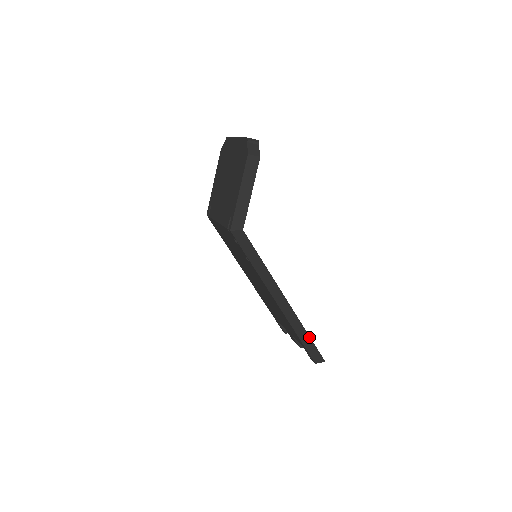
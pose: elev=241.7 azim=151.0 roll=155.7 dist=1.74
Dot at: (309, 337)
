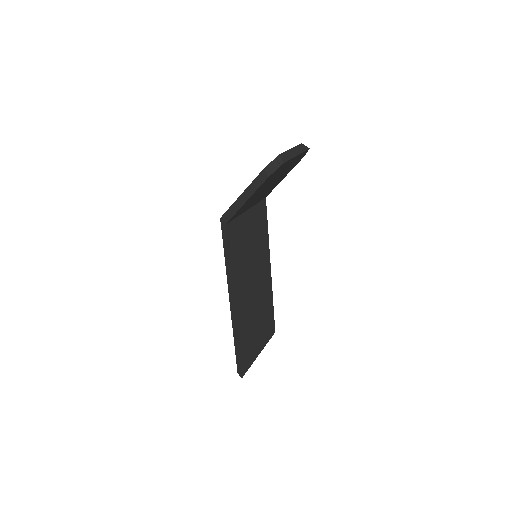
Dot at: (238, 348)
